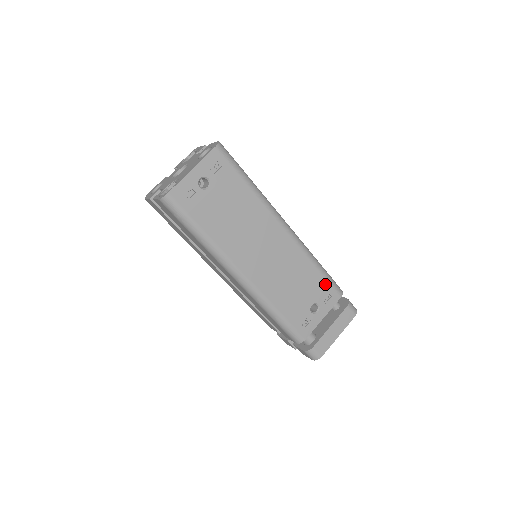
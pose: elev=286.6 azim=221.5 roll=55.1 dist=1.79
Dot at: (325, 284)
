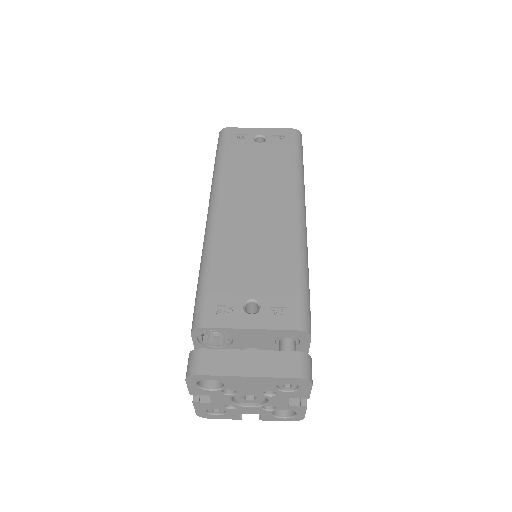
Dot at: (292, 295)
